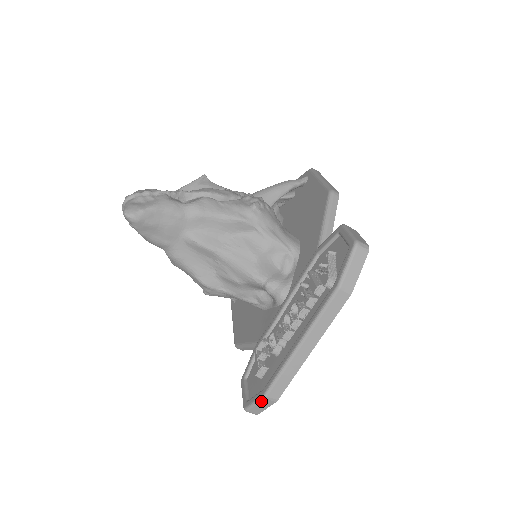
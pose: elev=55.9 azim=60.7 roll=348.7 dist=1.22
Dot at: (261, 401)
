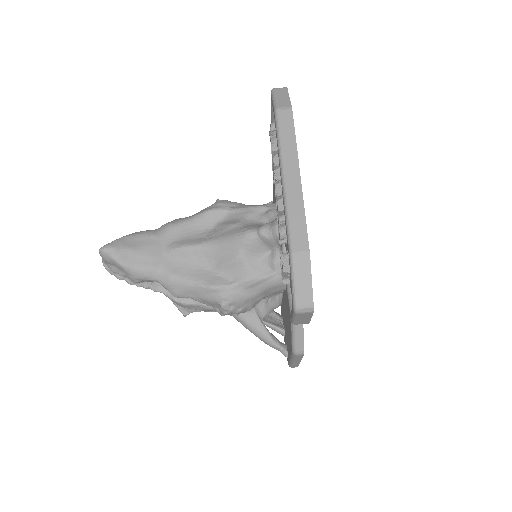
Dot at: (294, 268)
